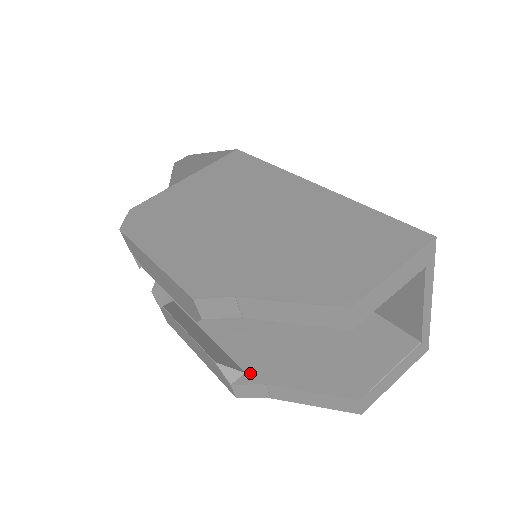
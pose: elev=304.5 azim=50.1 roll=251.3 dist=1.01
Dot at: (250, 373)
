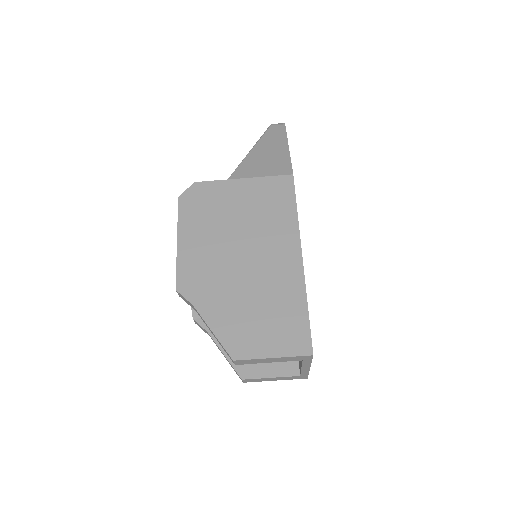
Dot at: occluded
